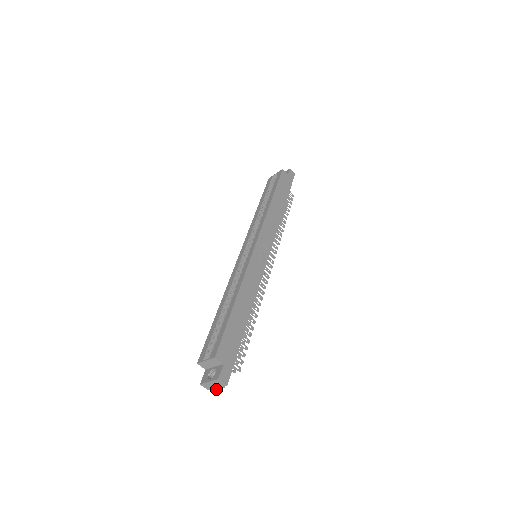
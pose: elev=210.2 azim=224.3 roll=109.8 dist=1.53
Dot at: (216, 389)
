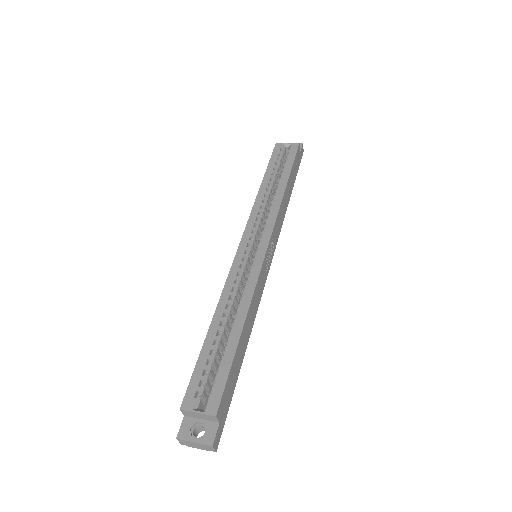
Dot at: (194, 447)
